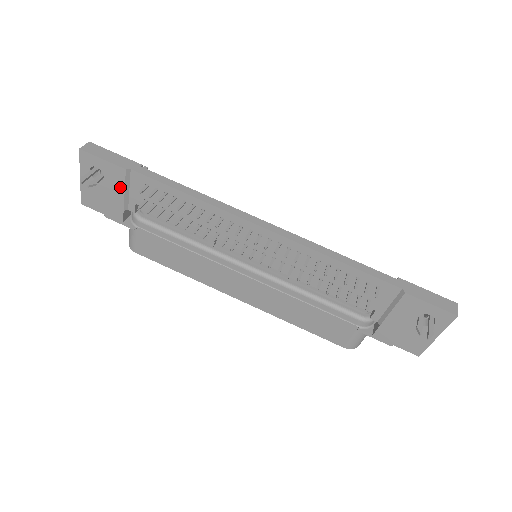
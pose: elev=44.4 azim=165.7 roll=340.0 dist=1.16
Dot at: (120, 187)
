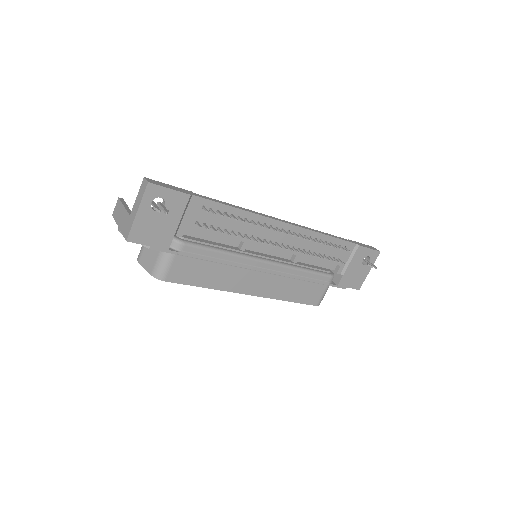
Dot at: (179, 213)
